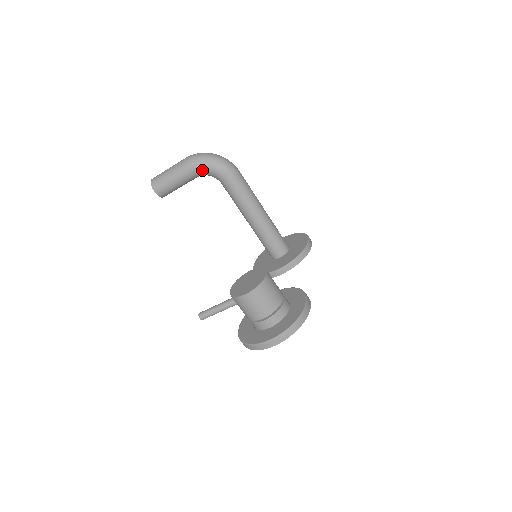
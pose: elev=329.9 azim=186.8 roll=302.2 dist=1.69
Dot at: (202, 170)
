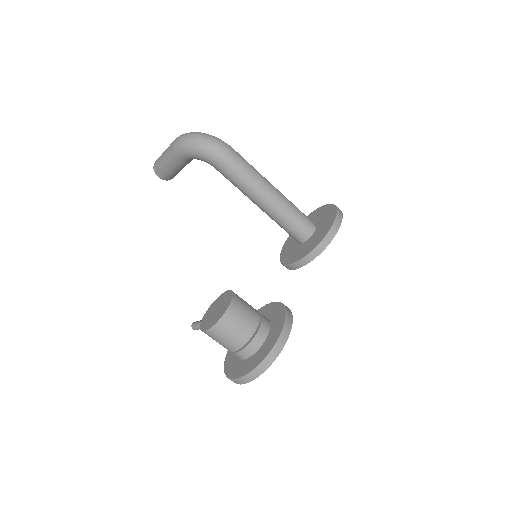
Dot at: (188, 156)
